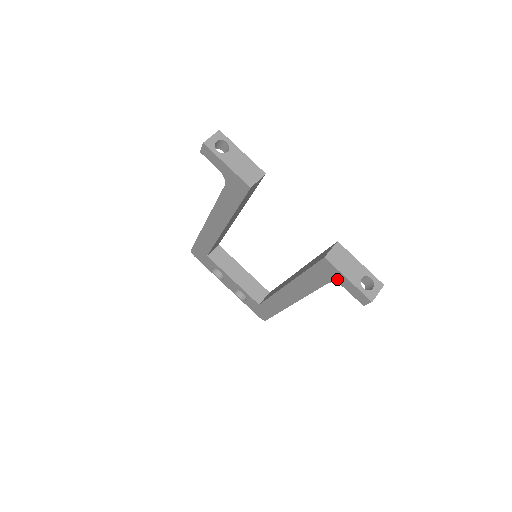
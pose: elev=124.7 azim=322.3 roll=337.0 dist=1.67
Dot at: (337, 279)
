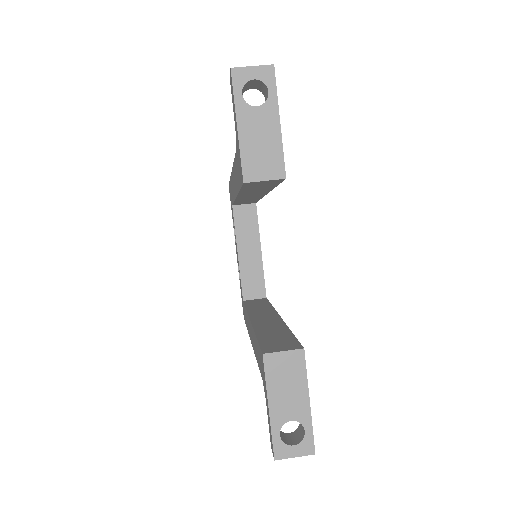
Dot at: (265, 389)
